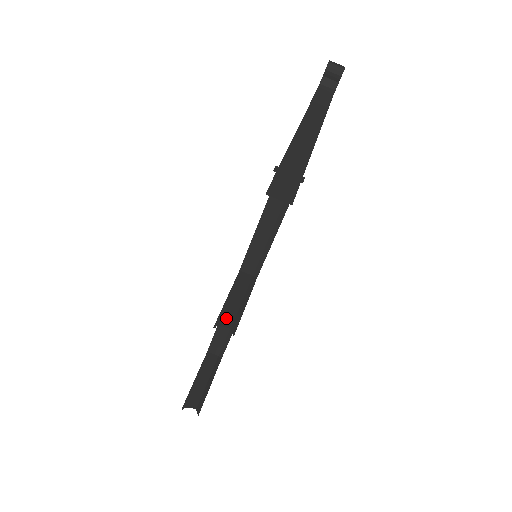
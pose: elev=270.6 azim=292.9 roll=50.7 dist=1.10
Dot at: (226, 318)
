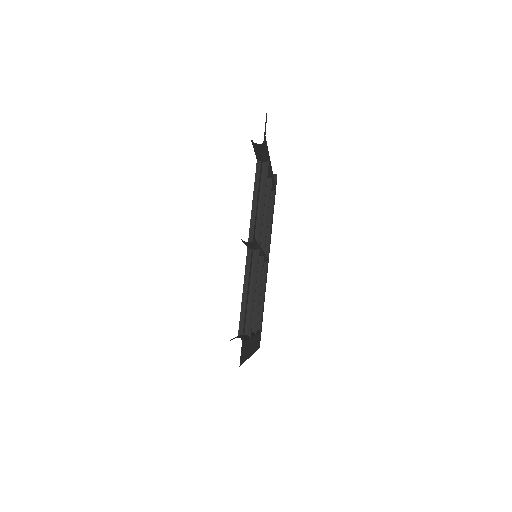
Dot at: occluded
